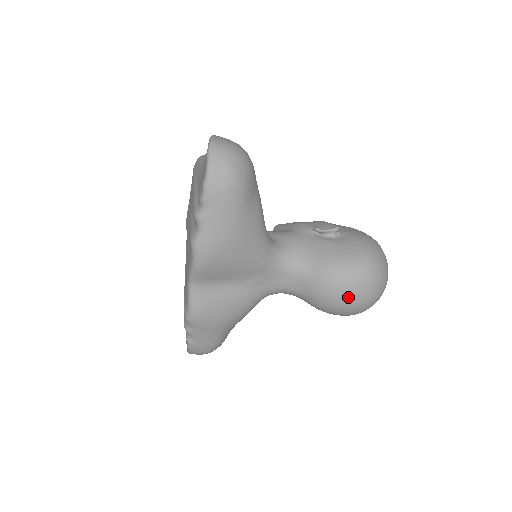
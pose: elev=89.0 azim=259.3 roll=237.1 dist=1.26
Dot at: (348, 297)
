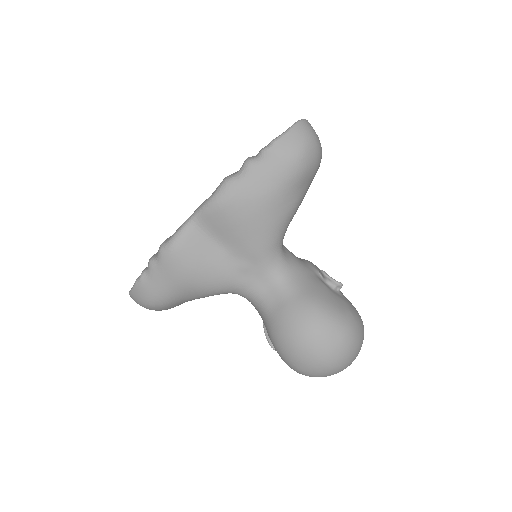
Dot at: (309, 341)
